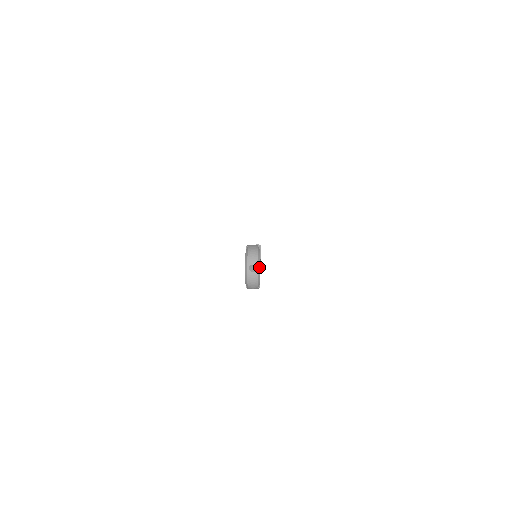
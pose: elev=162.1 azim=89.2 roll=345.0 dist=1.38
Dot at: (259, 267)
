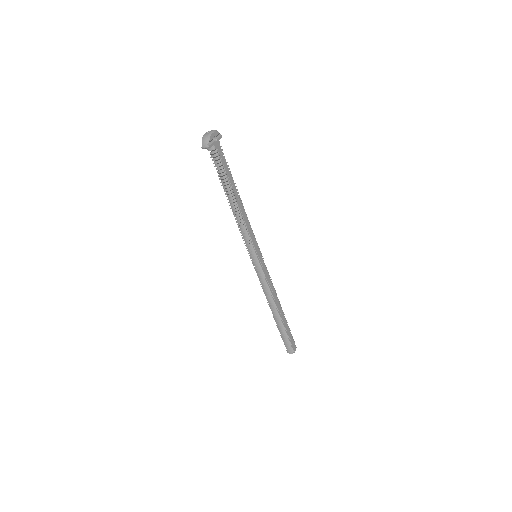
Dot at: (212, 132)
